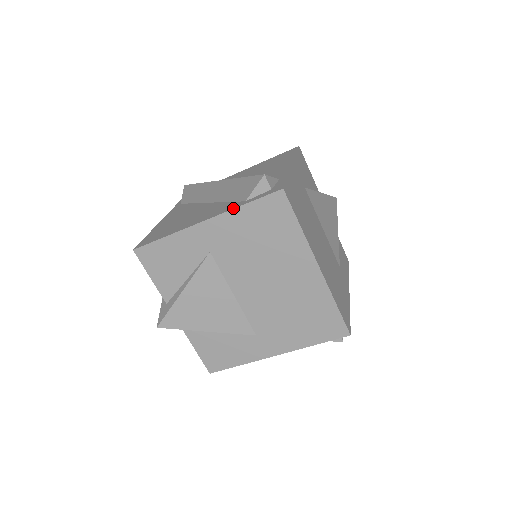
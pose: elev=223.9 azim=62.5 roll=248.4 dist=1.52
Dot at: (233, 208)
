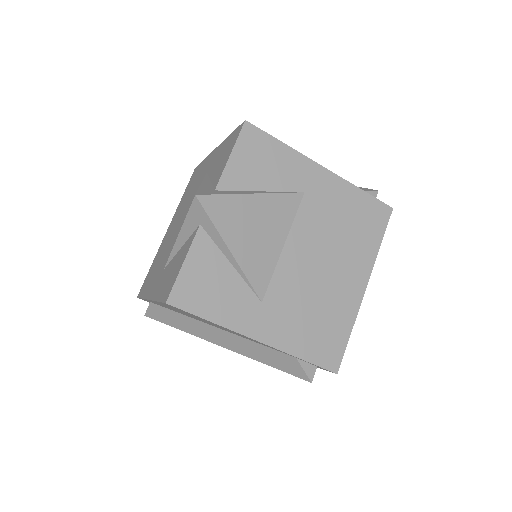
Dot at: occluded
